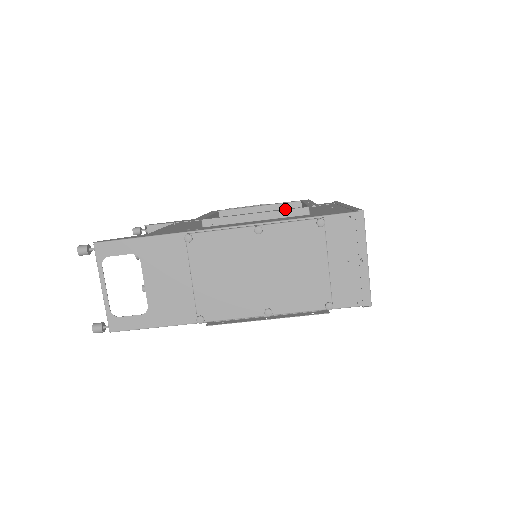
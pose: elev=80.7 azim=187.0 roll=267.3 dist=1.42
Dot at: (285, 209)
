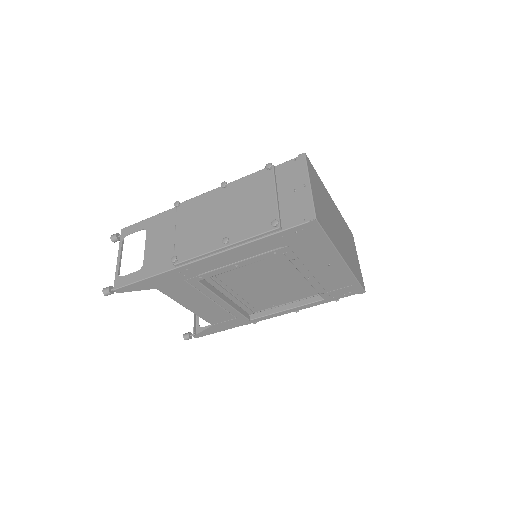
Dot at: occluded
